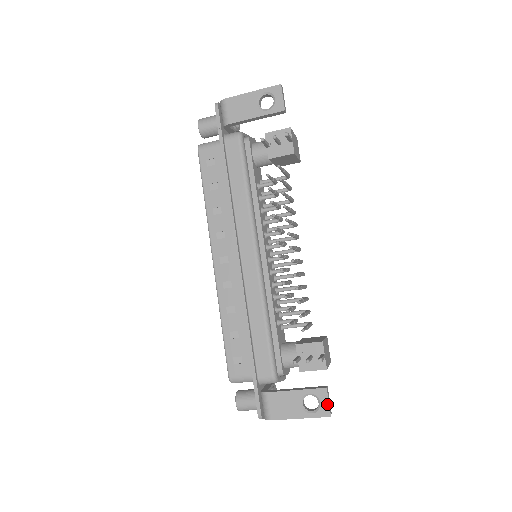
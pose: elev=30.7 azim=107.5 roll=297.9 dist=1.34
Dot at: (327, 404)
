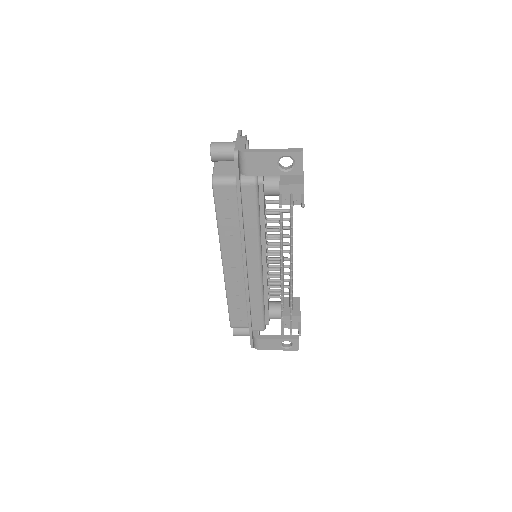
Dot at: (297, 346)
